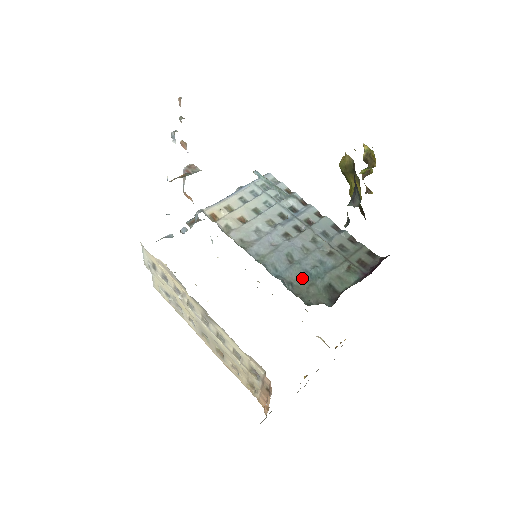
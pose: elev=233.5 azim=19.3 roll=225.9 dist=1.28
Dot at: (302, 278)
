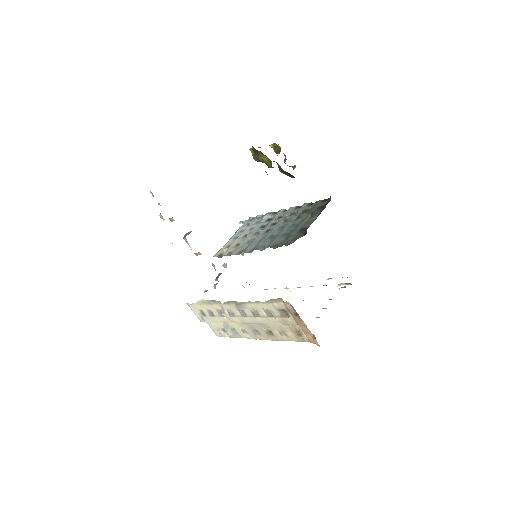
Dot at: (282, 239)
